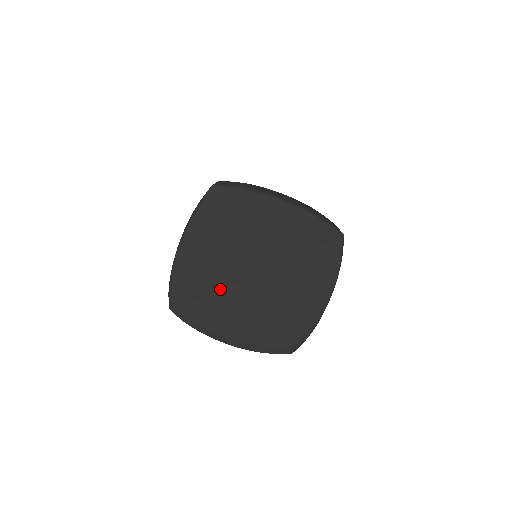
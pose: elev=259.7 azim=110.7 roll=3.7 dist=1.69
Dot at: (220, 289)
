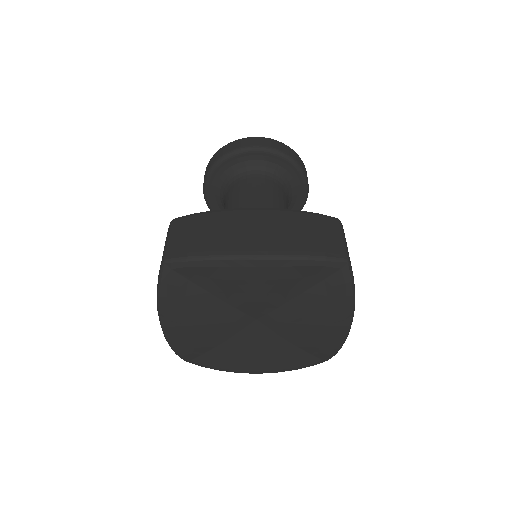
Dot at: (226, 340)
